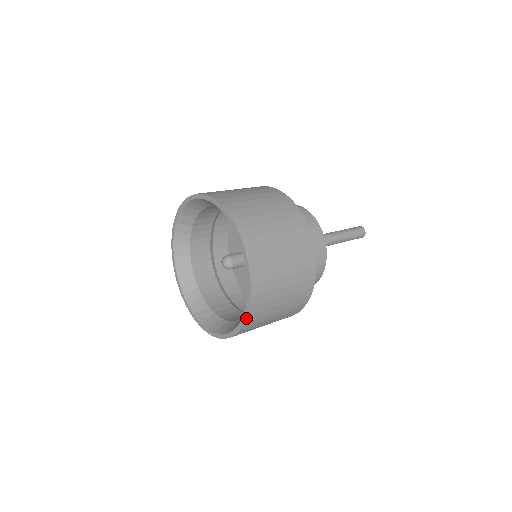
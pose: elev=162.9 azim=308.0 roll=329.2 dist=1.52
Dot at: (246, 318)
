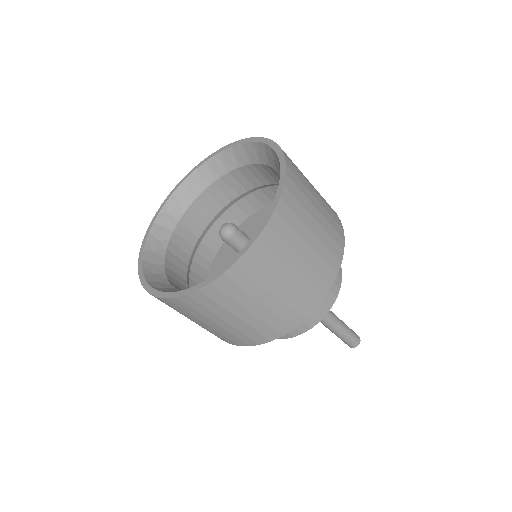
Dot at: (282, 190)
